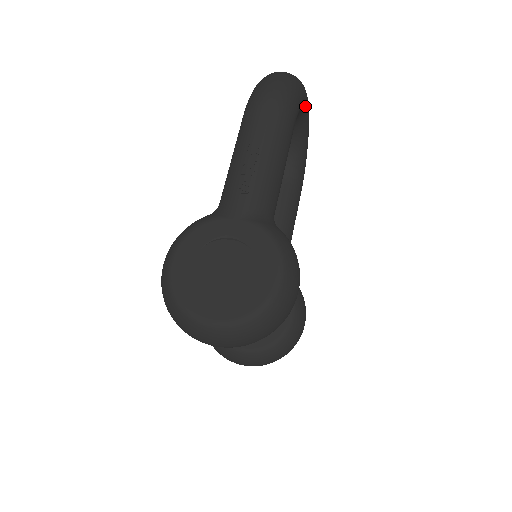
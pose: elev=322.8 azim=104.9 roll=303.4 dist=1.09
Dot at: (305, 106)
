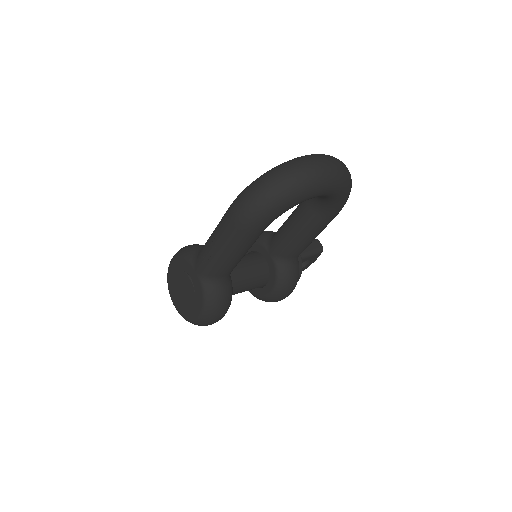
Dot at: (306, 199)
